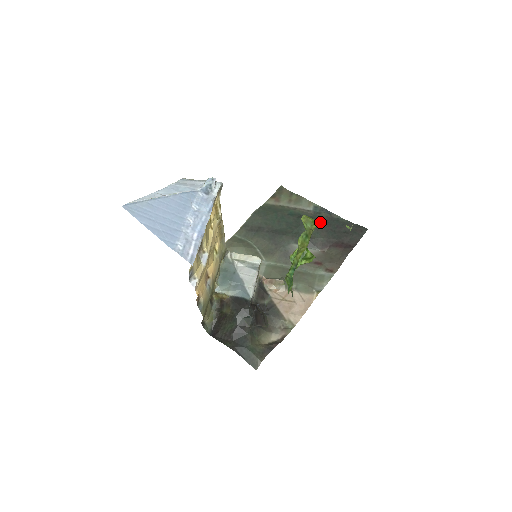
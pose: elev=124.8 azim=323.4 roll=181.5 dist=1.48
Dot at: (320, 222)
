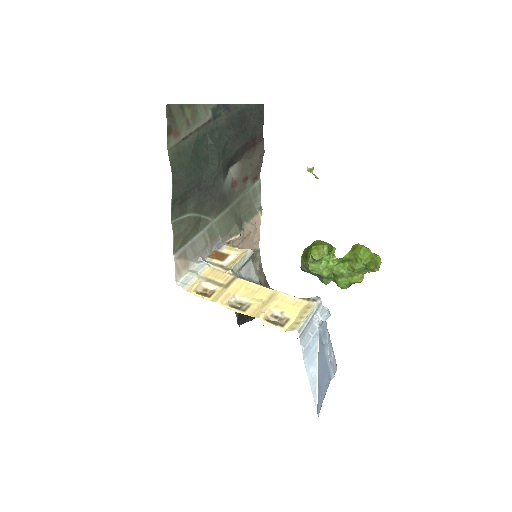
Dot at: (228, 130)
